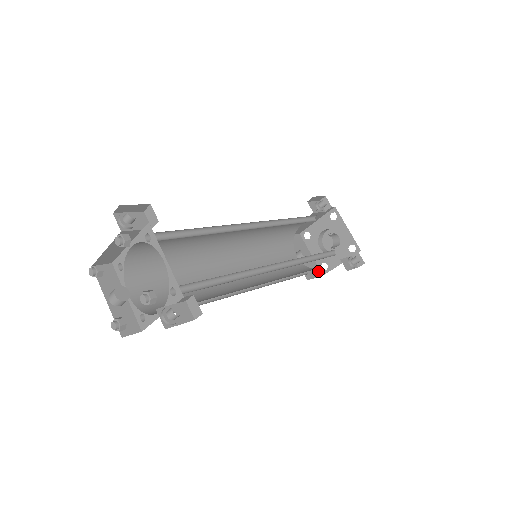
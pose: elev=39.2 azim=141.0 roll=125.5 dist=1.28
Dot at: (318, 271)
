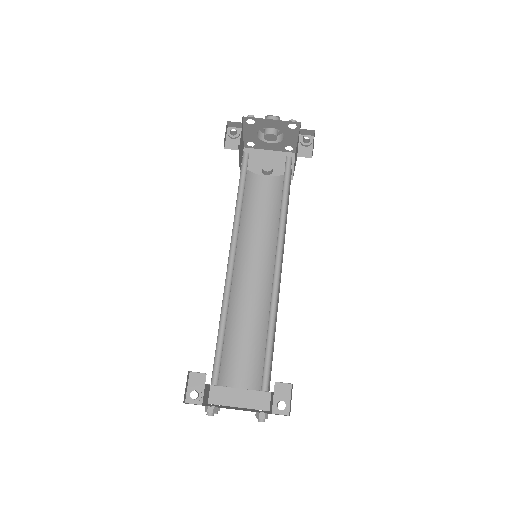
Dot at: (289, 156)
